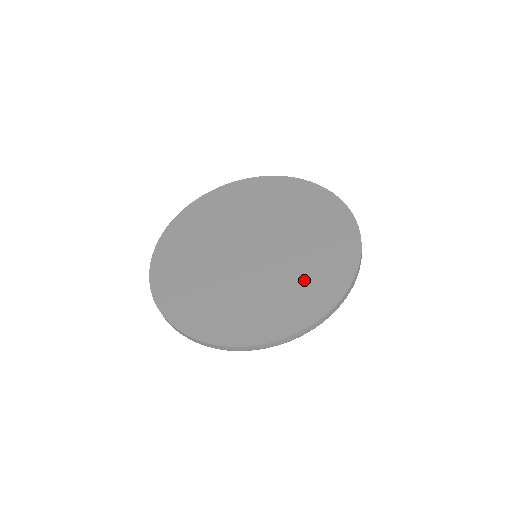
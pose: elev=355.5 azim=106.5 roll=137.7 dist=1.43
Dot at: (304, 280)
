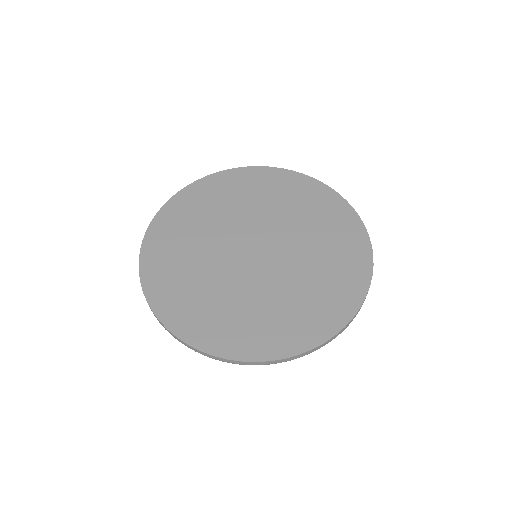
Dot at: (321, 283)
